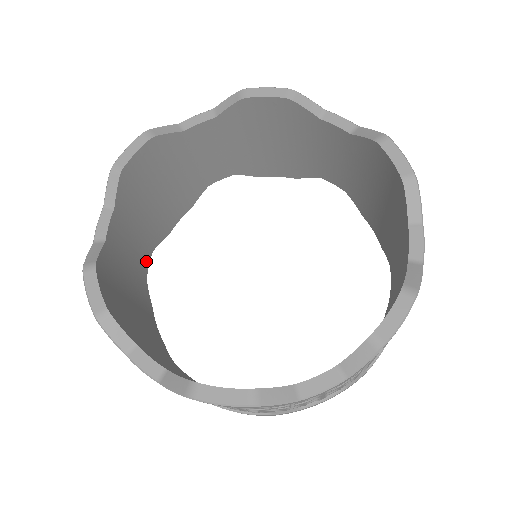
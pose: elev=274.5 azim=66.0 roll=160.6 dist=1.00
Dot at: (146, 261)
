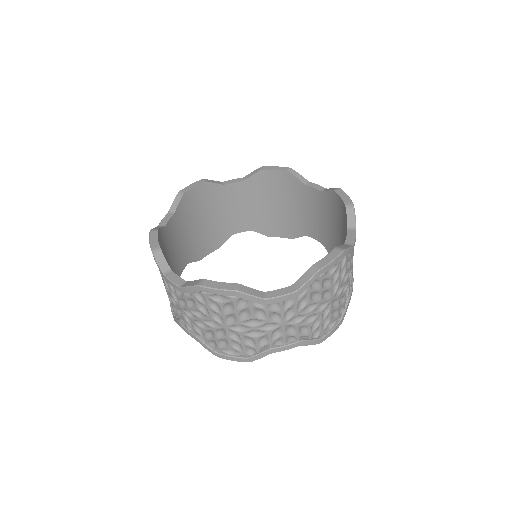
Dot at: occluded
